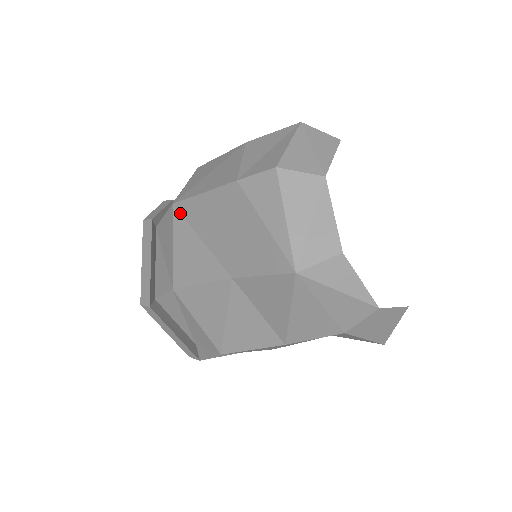
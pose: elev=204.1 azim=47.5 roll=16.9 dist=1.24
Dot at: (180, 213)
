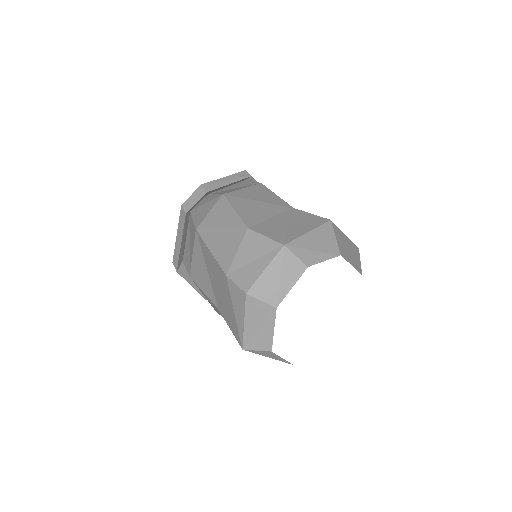
Dot at: (199, 241)
